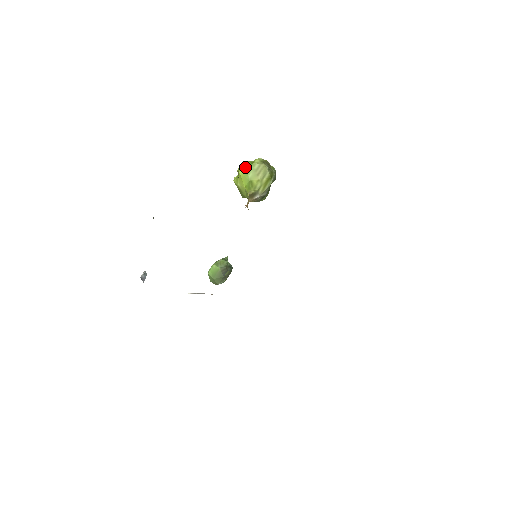
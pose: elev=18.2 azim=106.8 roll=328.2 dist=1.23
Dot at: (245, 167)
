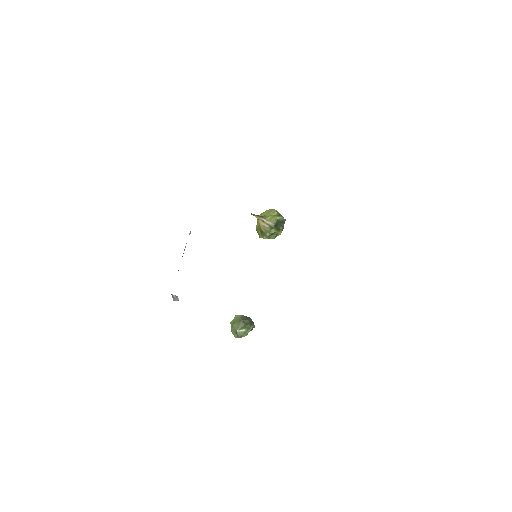
Dot at: (262, 213)
